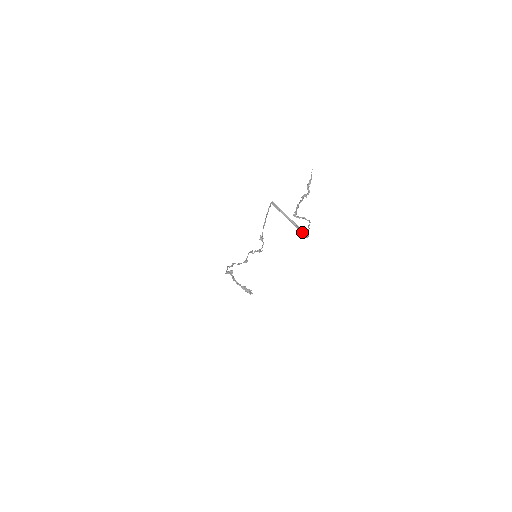
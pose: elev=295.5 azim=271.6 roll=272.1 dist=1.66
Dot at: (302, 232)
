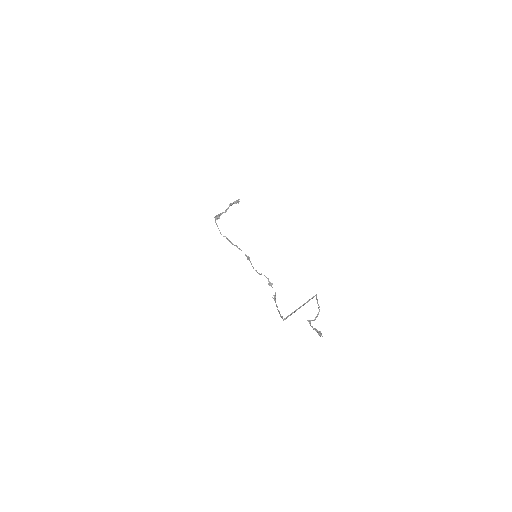
Dot at: occluded
